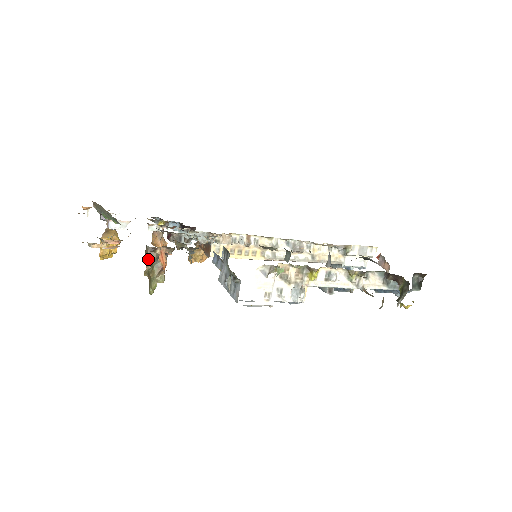
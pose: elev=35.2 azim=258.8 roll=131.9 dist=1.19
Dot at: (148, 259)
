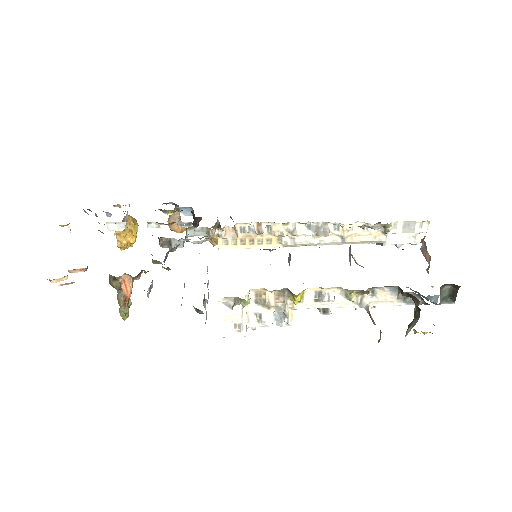
Dot at: (113, 287)
